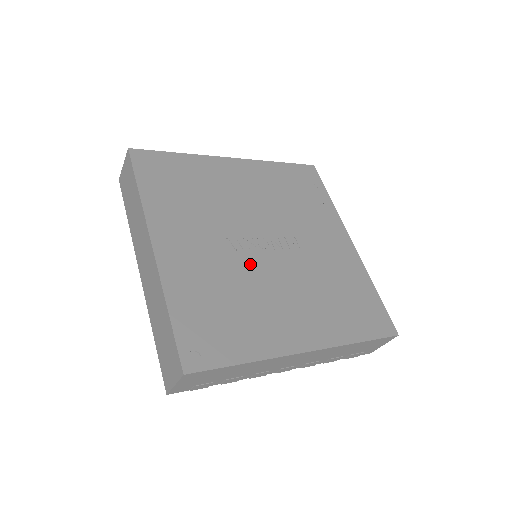
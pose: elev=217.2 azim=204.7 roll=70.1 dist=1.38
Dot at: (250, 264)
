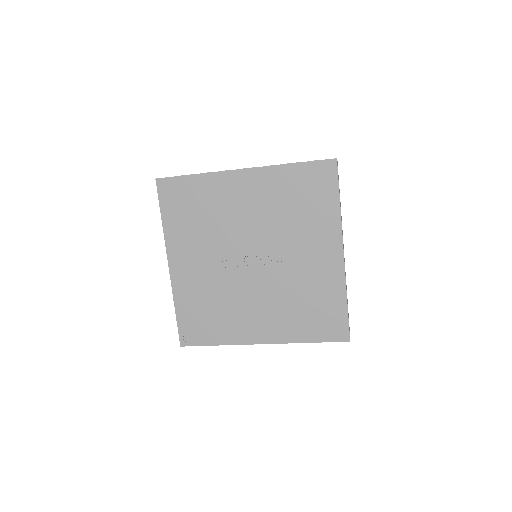
Dot at: (235, 278)
